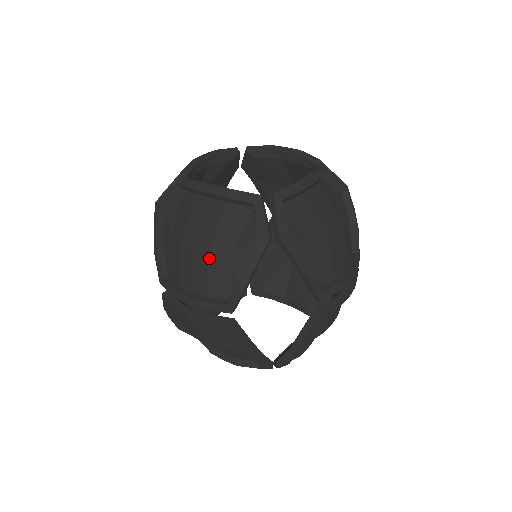
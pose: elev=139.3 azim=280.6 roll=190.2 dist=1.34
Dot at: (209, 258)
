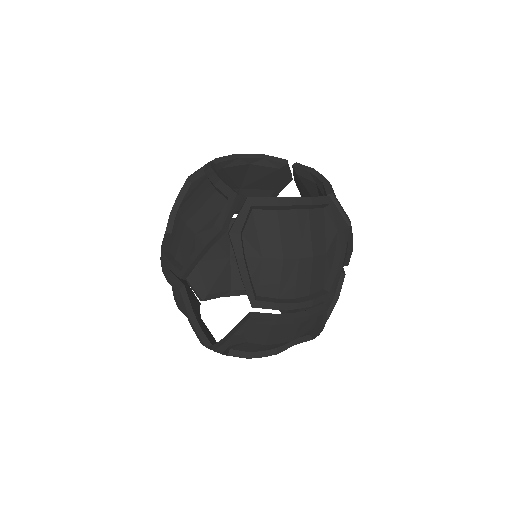
Dot at: (185, 228)
